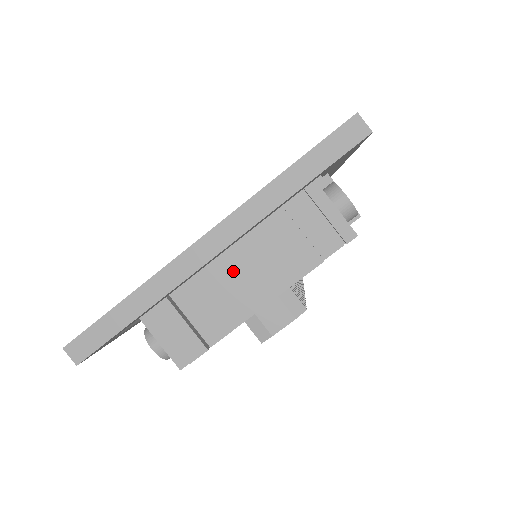
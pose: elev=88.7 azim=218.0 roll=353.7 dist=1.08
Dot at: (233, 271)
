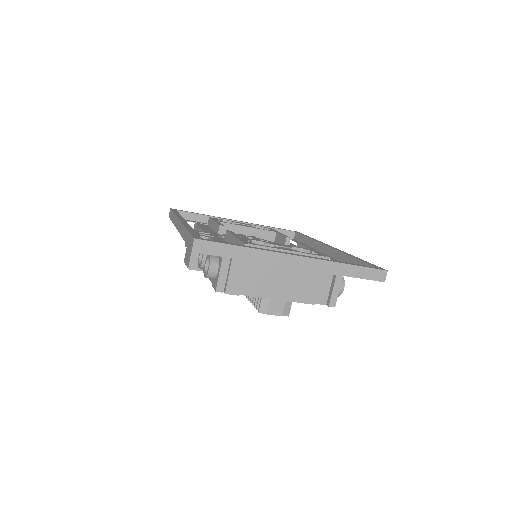
Dot at: (281, 274)
